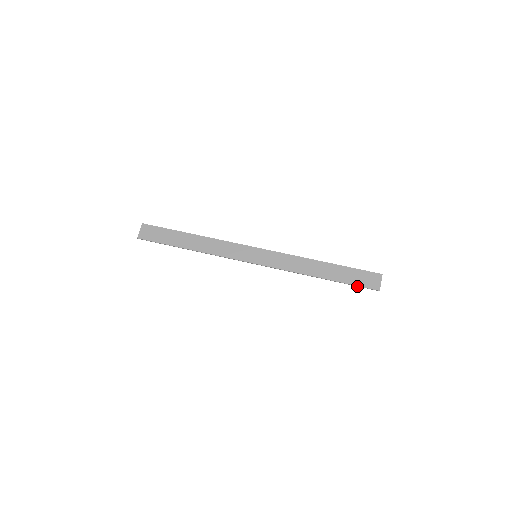
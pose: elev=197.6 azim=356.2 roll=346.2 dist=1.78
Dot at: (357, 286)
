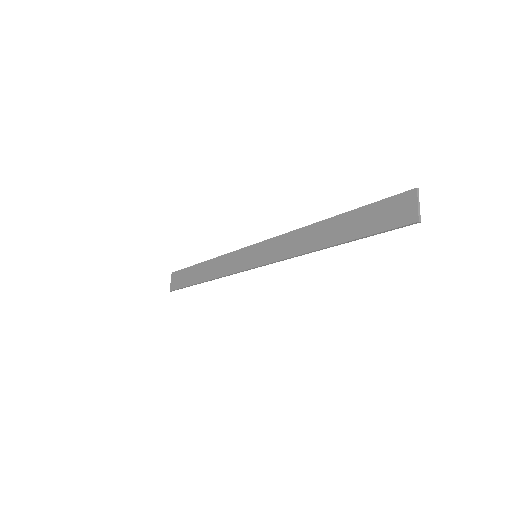
Dot at: occluded
